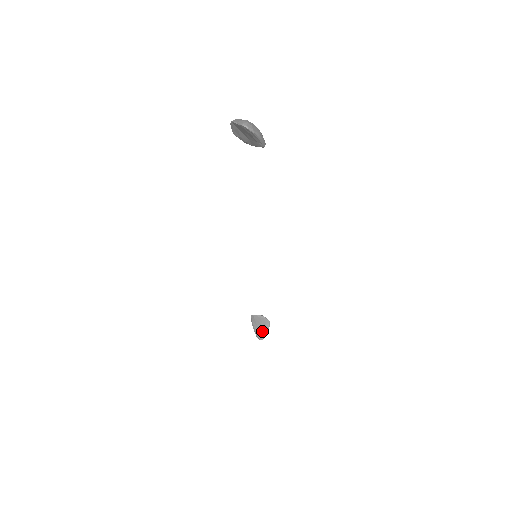
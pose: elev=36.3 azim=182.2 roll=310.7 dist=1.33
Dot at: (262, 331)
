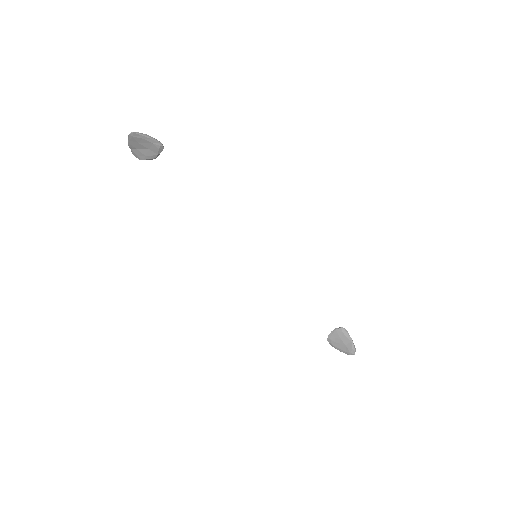
Dot at: (347, 344)
